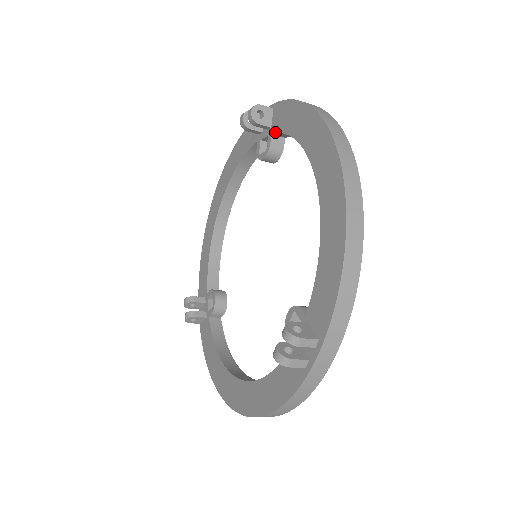
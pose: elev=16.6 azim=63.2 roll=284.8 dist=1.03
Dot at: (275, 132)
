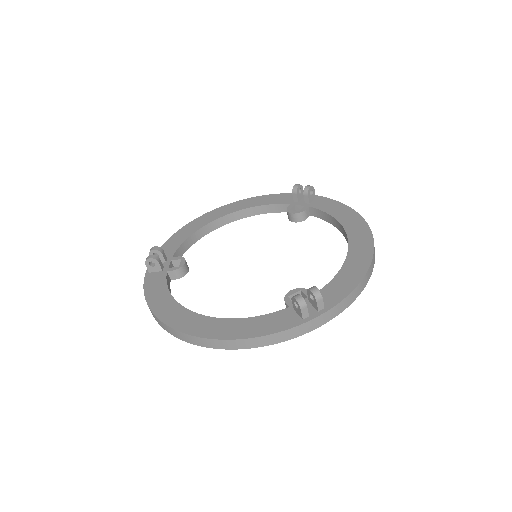
Dot at: (314, 207)
